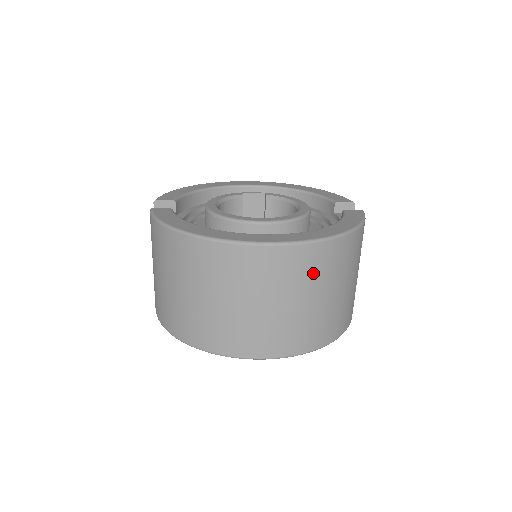
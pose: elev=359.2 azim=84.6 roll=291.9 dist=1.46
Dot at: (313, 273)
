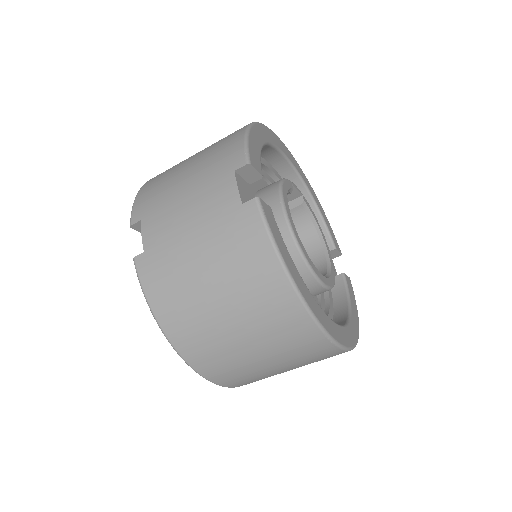
Dot at: occluded
